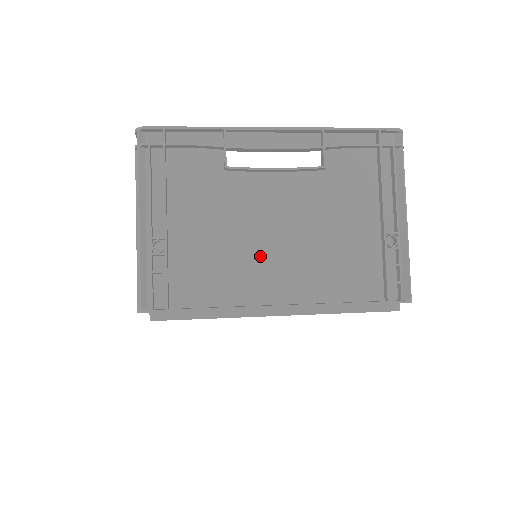
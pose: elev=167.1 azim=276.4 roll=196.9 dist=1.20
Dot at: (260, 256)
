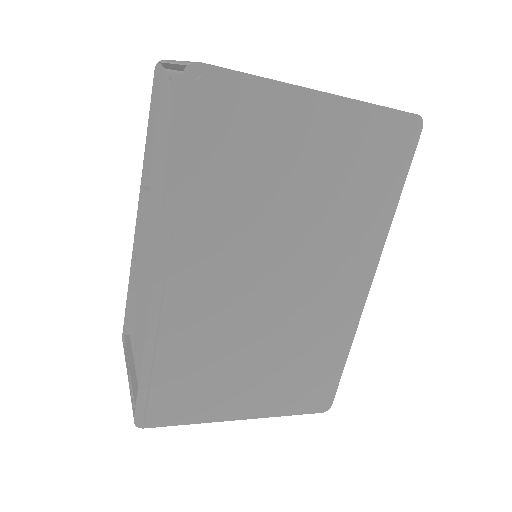
Dot at: occluded
